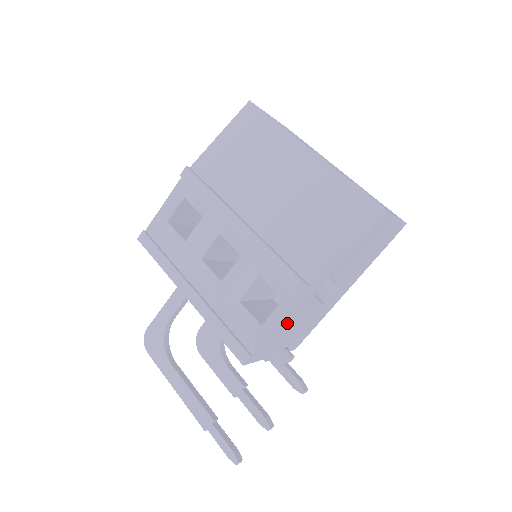
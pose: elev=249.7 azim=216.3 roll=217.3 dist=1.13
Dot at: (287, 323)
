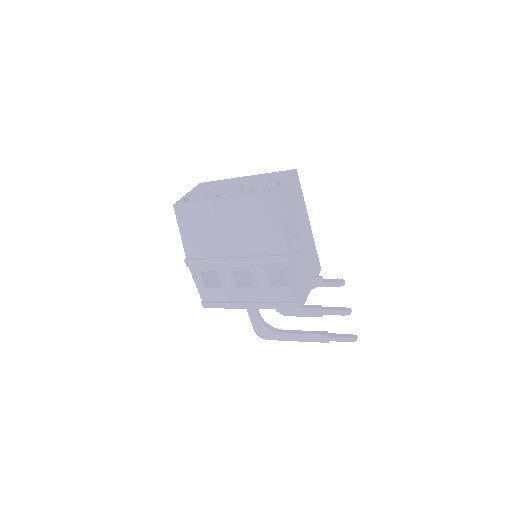
Dot at: (298, 274)
